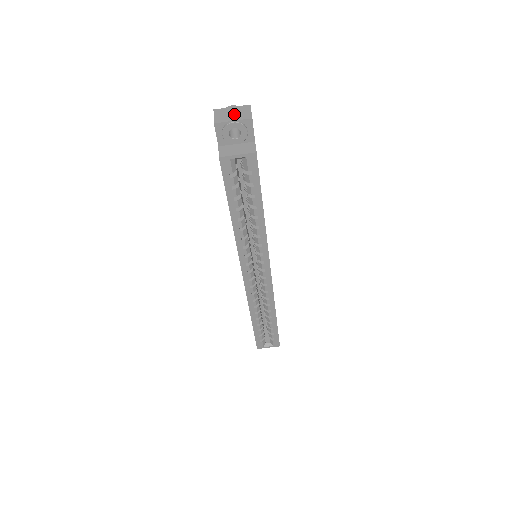
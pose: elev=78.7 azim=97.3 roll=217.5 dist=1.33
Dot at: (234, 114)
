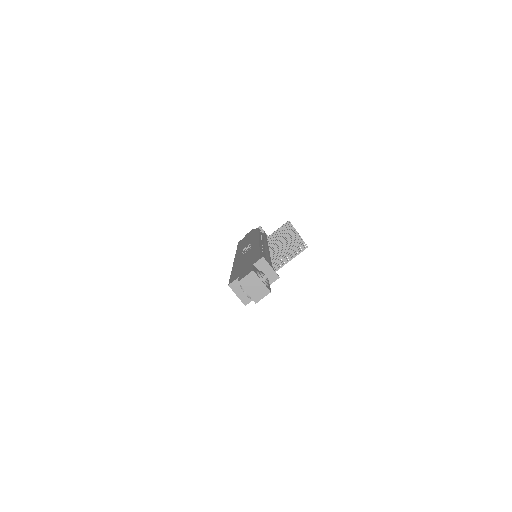
Dot at: (254, 289)
